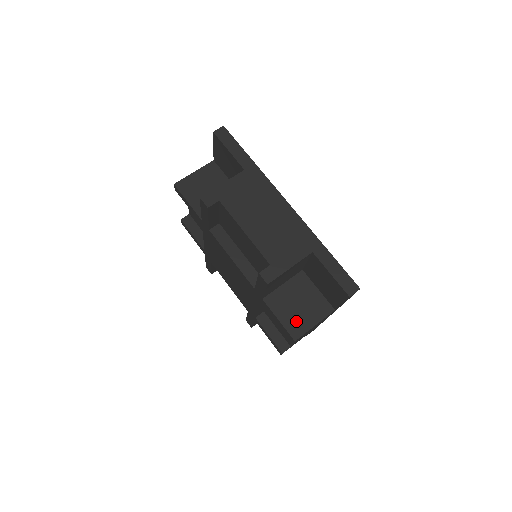
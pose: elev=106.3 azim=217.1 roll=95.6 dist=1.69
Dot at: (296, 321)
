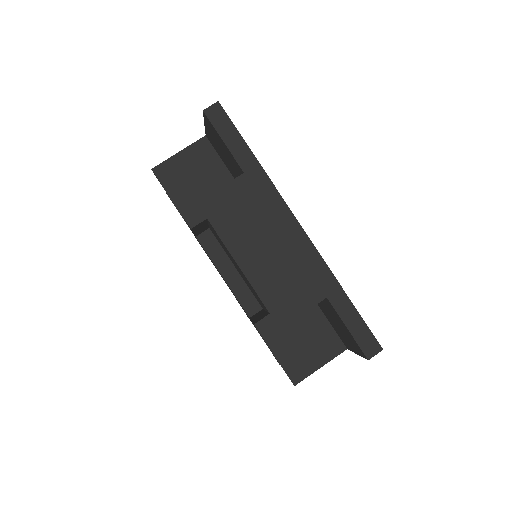
Dot at: (298, 361)
